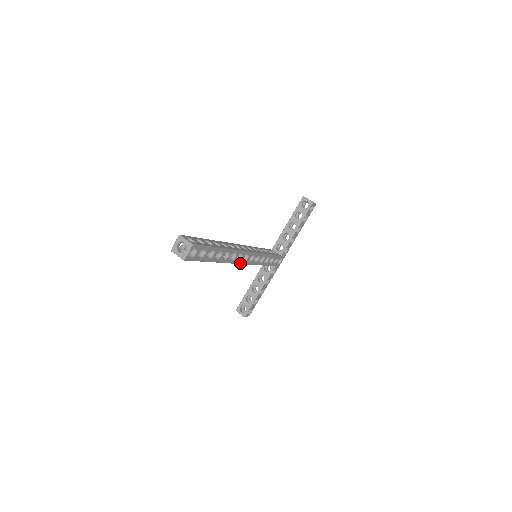
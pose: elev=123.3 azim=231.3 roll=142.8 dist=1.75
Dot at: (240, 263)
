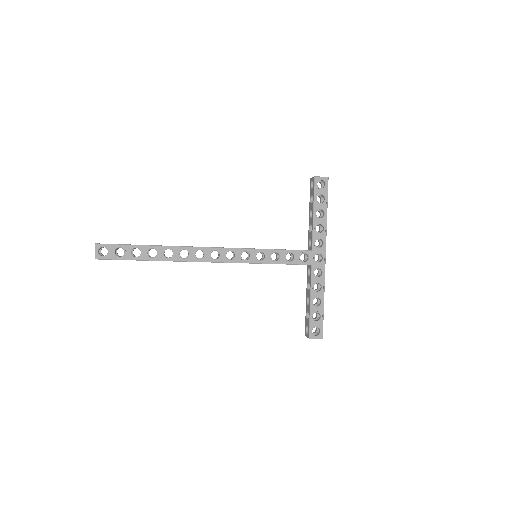
Dot at: (209, 261)
